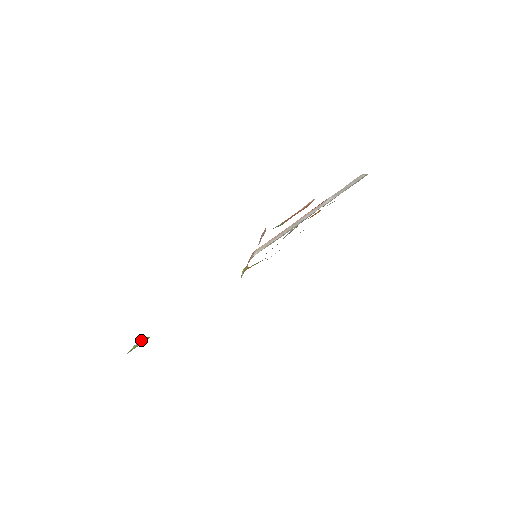
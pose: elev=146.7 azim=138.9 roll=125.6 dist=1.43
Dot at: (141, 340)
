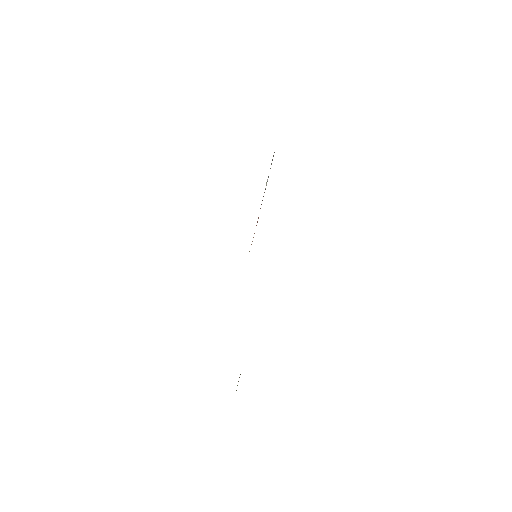
Dot at: occluded
